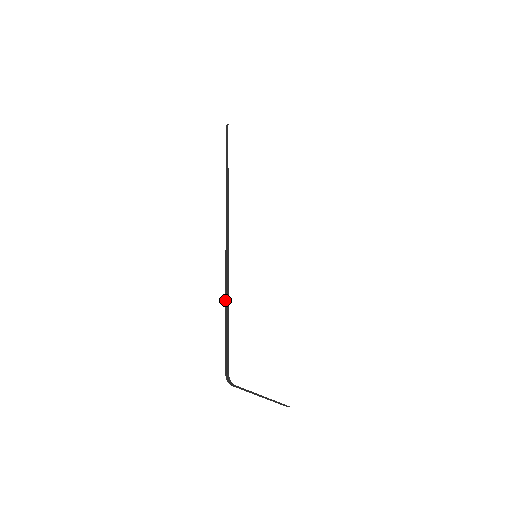
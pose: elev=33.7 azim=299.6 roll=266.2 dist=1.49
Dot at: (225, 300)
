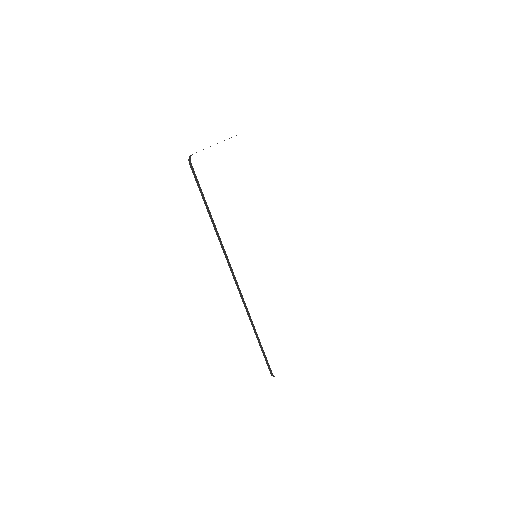
Dot at: (254, 331)
